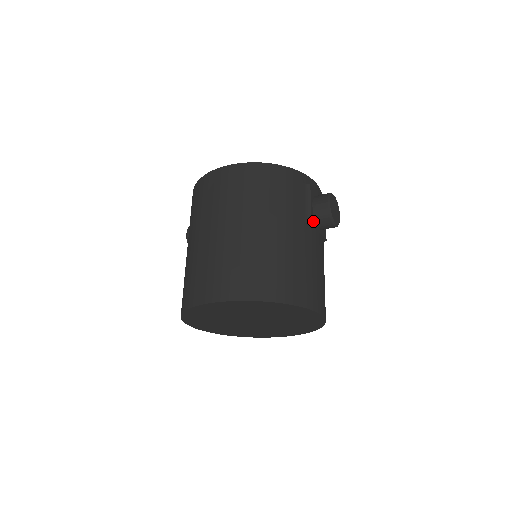
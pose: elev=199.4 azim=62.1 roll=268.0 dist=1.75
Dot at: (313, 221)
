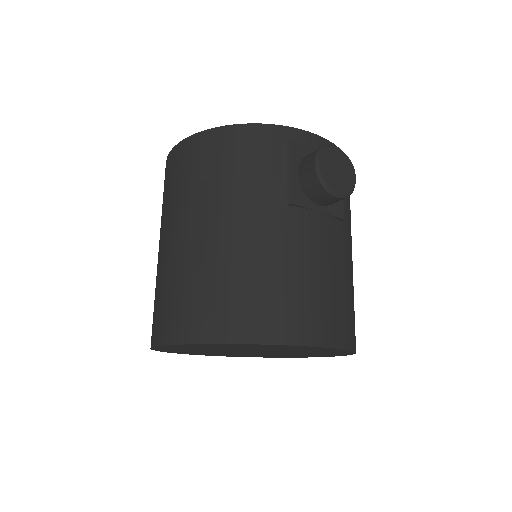
Dot at: (300, 198)
